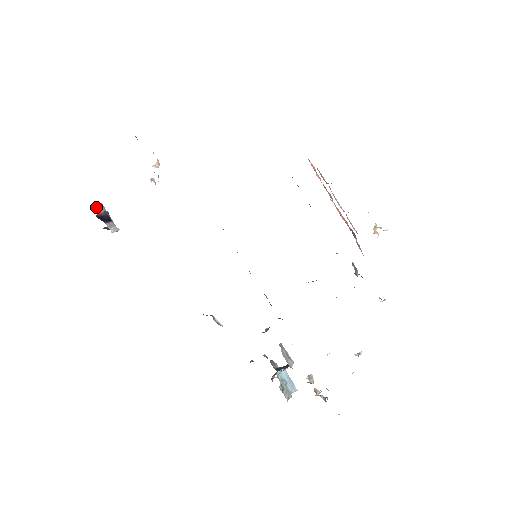
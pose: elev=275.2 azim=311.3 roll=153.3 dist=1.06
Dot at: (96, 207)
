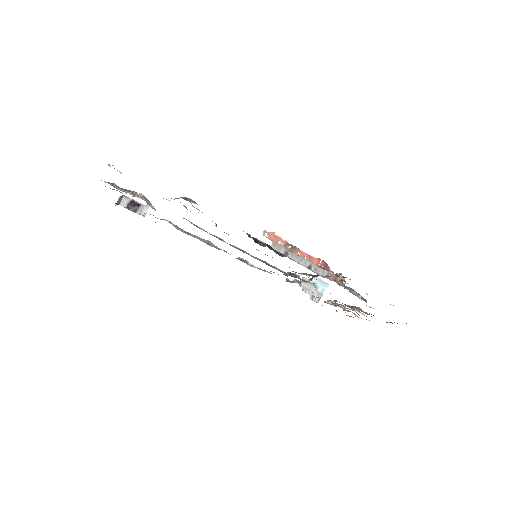
Dot at: (122, 205)
